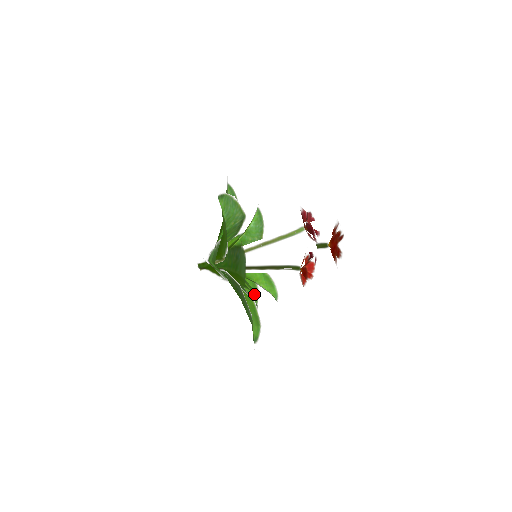
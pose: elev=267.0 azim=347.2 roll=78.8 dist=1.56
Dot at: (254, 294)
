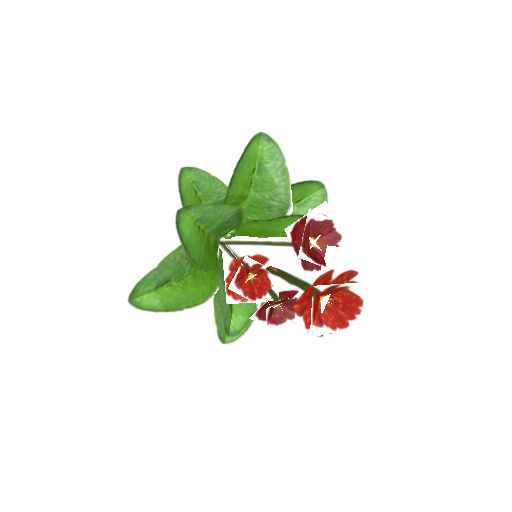
Dot at: occluded
